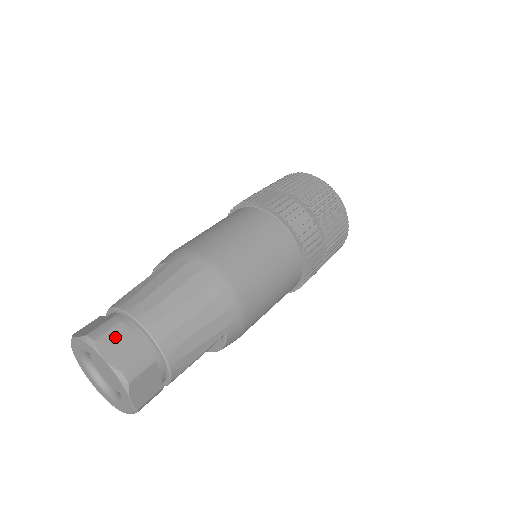
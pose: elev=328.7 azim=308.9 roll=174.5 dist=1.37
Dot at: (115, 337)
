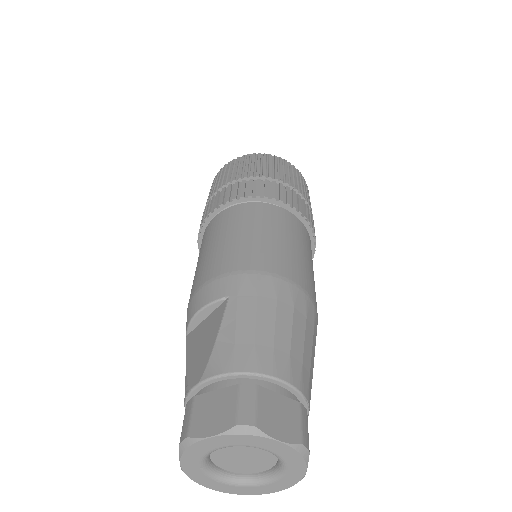
Dot at: (267, 408)
